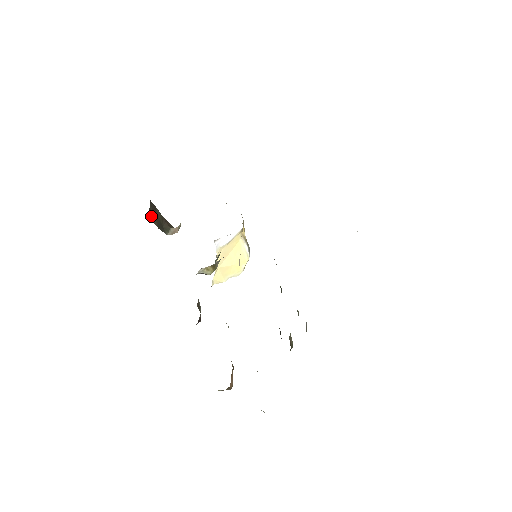
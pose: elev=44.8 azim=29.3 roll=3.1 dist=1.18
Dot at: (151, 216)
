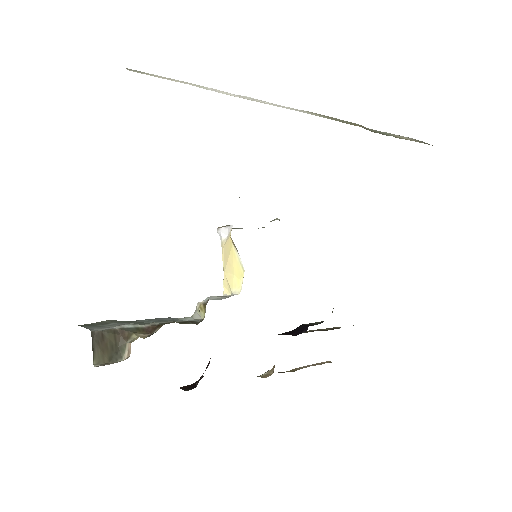
Dot at: (97, 358)
